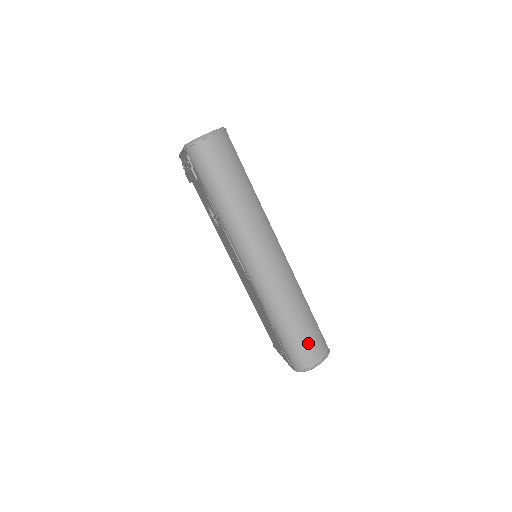
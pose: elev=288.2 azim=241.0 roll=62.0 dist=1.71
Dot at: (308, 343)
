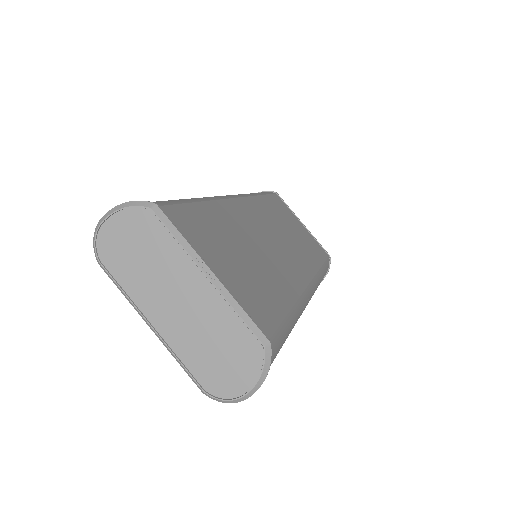
Dot at: occluded
